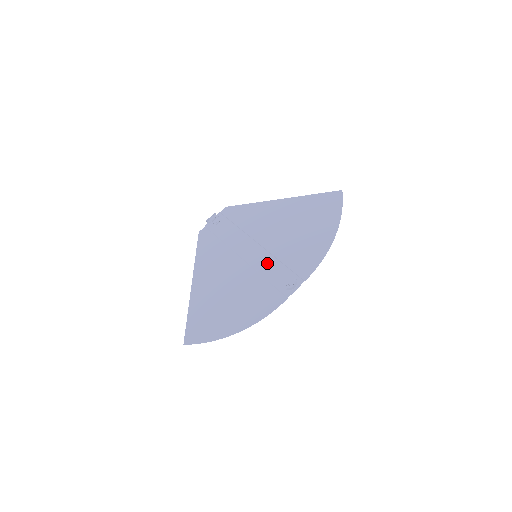
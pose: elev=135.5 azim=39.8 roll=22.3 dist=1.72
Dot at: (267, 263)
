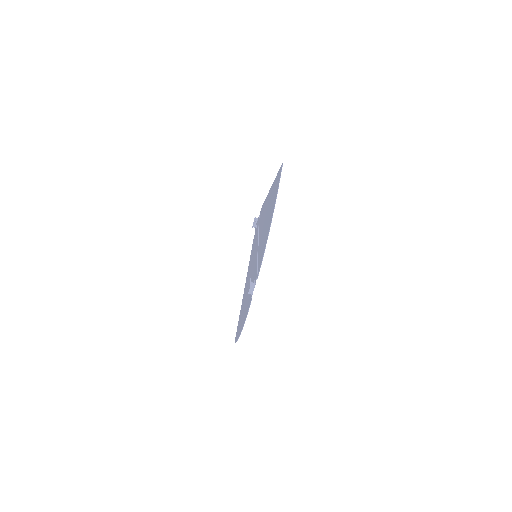
Dot at: (255, 263)
